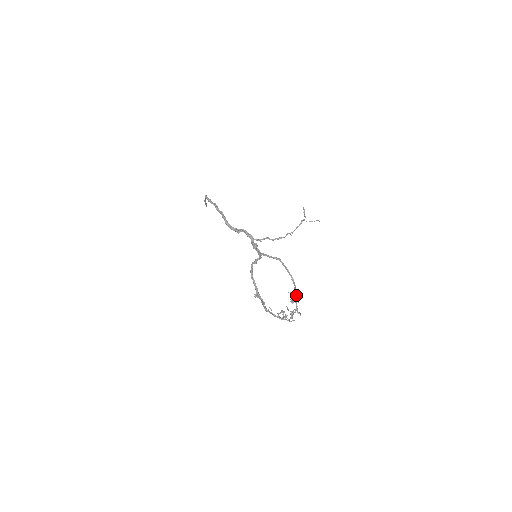
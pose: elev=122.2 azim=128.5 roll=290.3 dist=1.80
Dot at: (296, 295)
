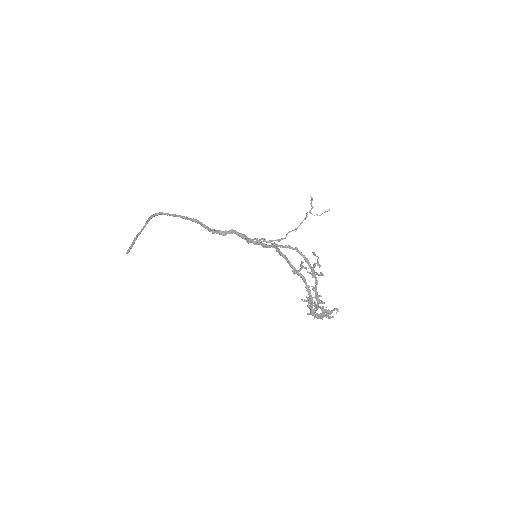
Dot at: occluded
